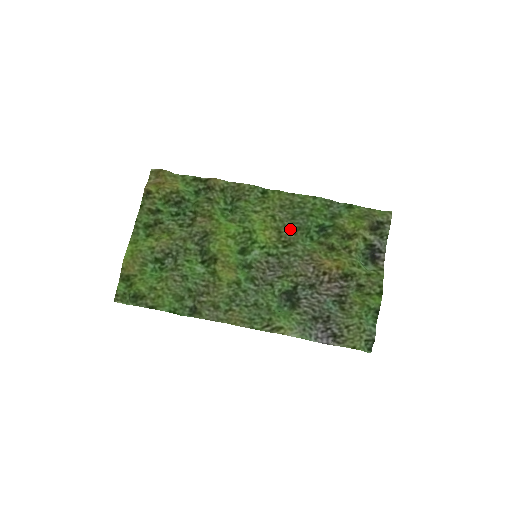
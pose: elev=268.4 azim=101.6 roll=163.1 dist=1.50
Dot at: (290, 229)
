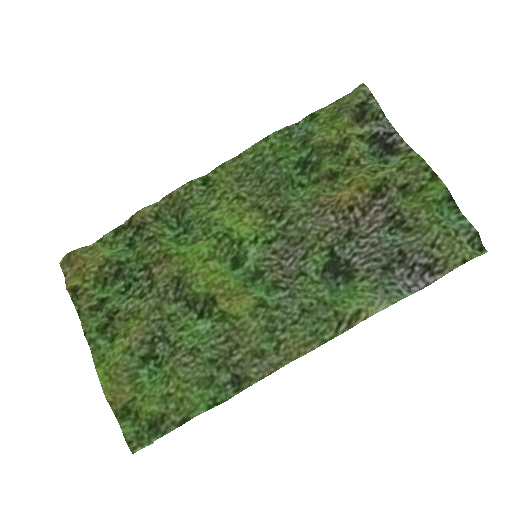
Dot at: (268, 195)
